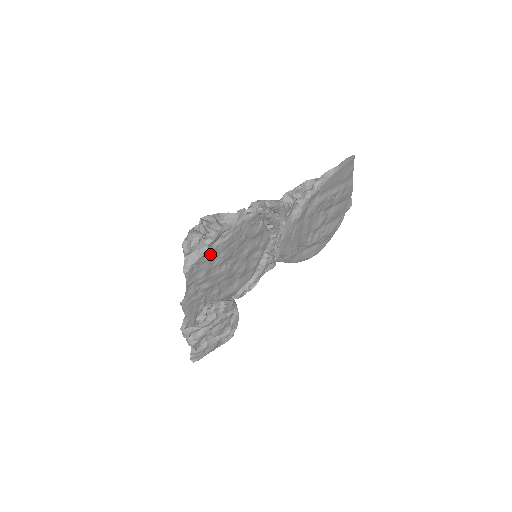
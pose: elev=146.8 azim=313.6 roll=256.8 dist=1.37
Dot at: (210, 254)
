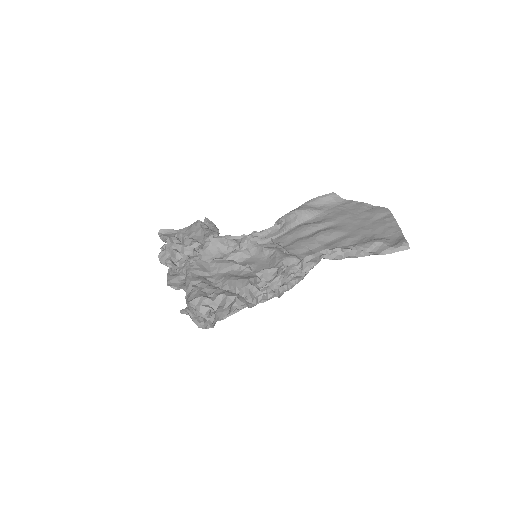
Dot at: occluded
